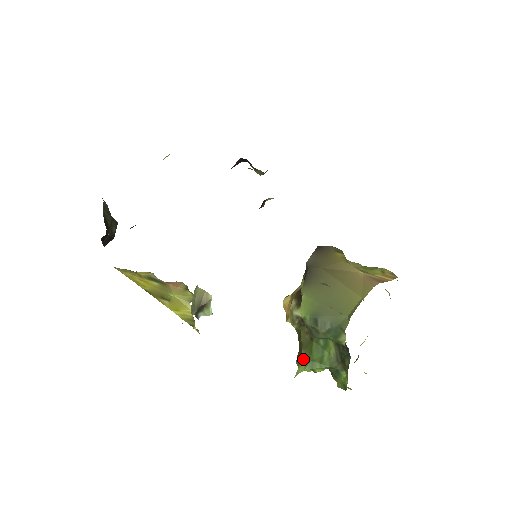
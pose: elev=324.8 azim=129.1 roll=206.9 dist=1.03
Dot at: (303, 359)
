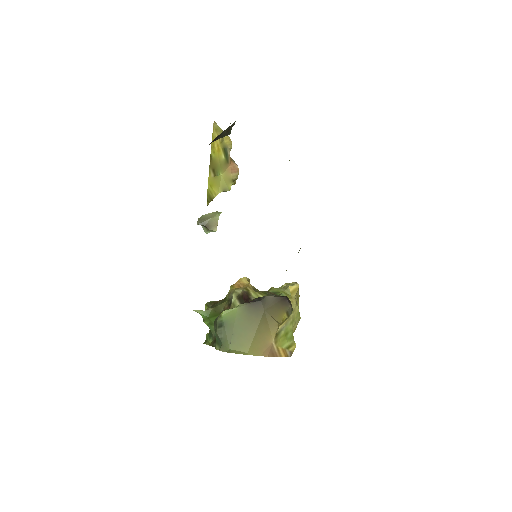
Dot at: (207, 311)
